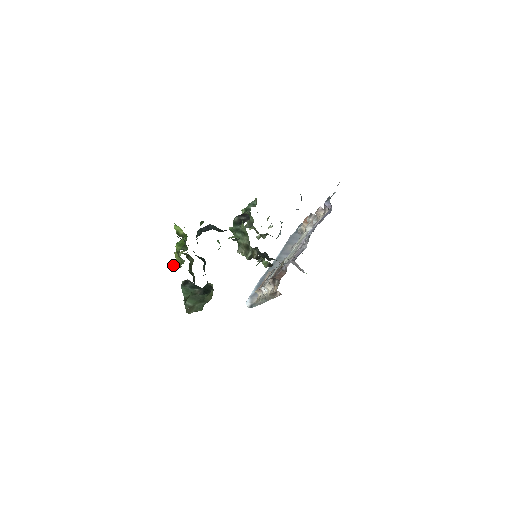
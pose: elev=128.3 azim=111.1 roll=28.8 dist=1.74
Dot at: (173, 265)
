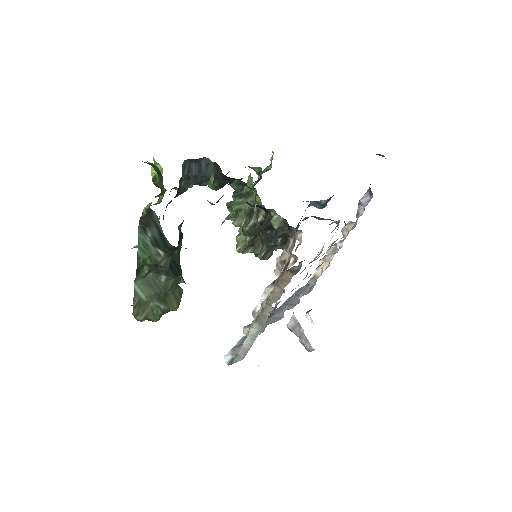
Dot at: (133, 247)
